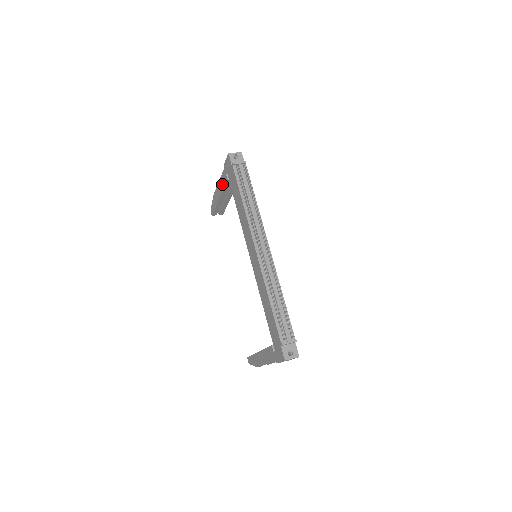
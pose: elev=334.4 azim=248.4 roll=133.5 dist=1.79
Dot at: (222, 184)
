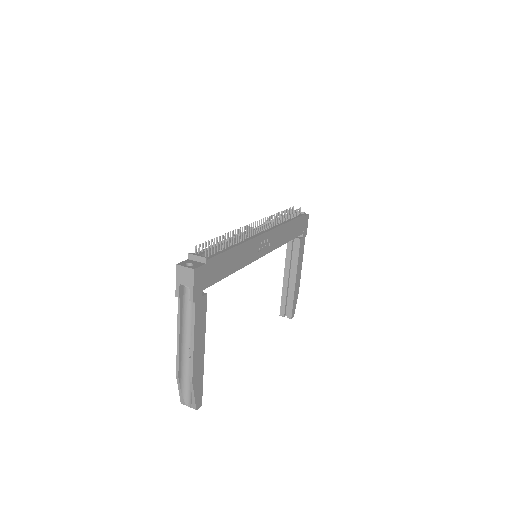
Dot at: occluded
